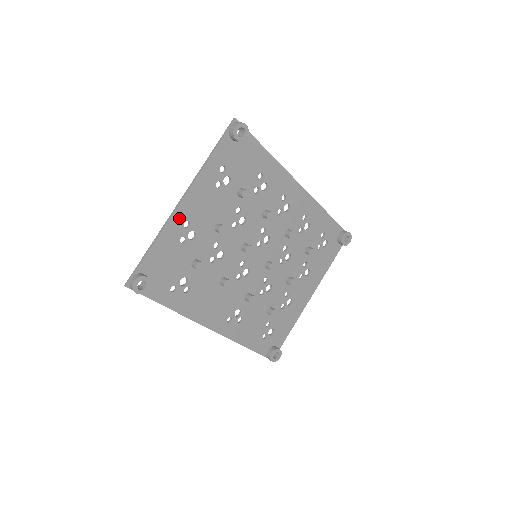
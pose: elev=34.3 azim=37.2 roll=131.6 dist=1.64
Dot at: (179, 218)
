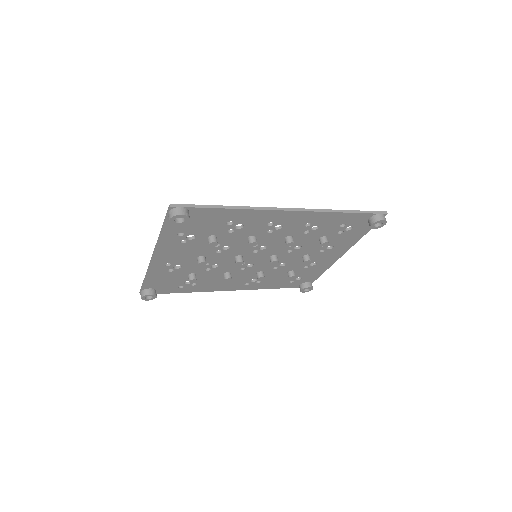
Dot at: (158, 264)
